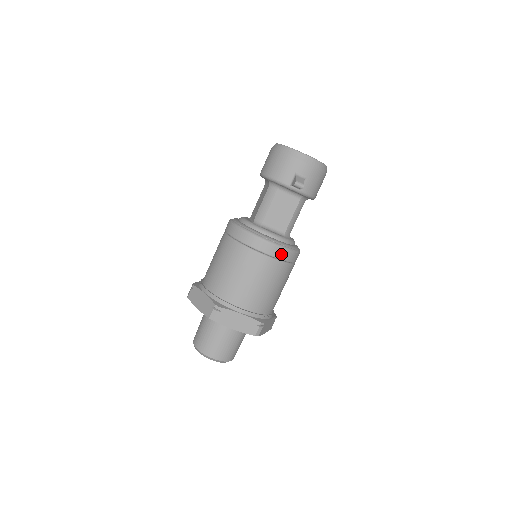
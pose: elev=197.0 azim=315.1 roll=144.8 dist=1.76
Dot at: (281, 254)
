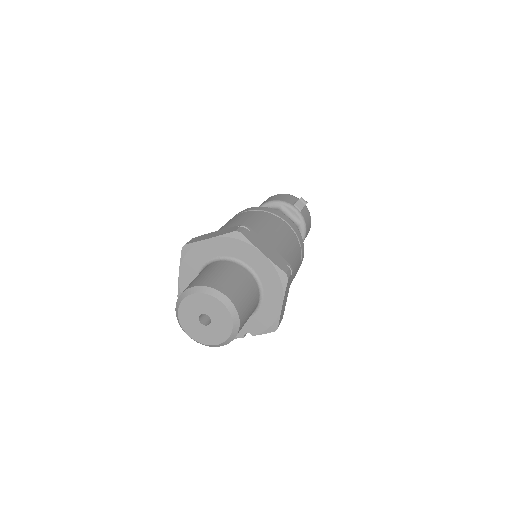
Dot at: (297, 232)
